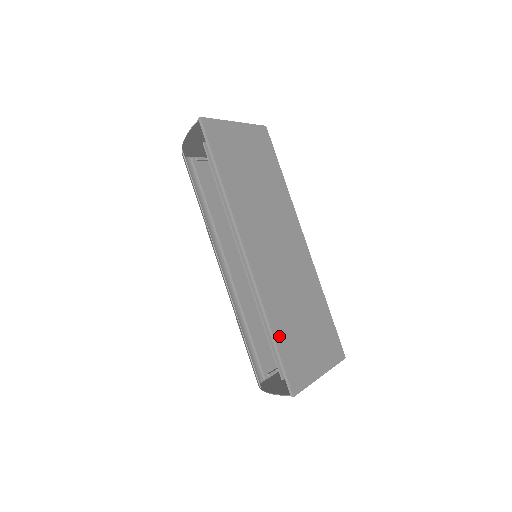
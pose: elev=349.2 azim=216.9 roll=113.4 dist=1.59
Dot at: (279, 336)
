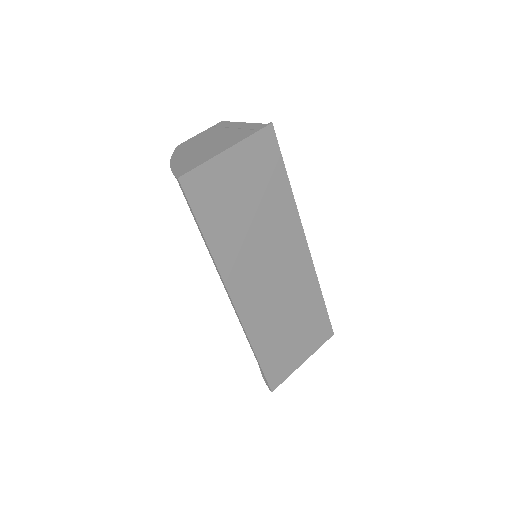
Dot at: (263, 355)
